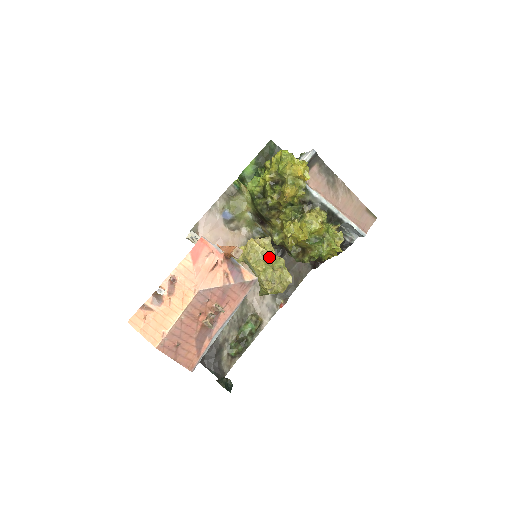
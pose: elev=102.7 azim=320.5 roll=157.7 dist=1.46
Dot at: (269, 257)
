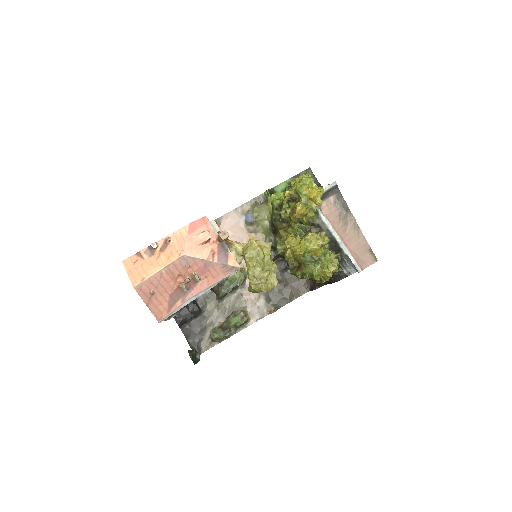
Dot at: (262, 257)
